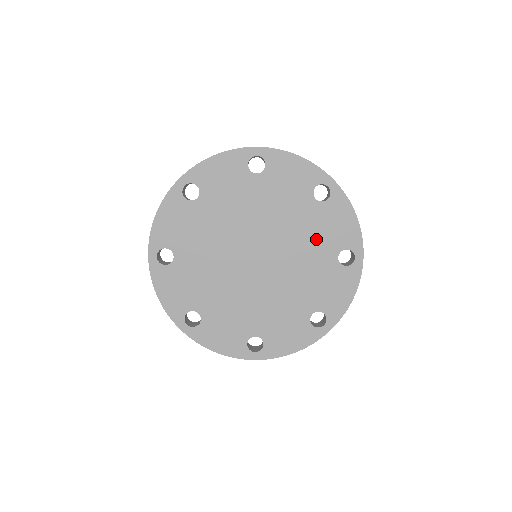
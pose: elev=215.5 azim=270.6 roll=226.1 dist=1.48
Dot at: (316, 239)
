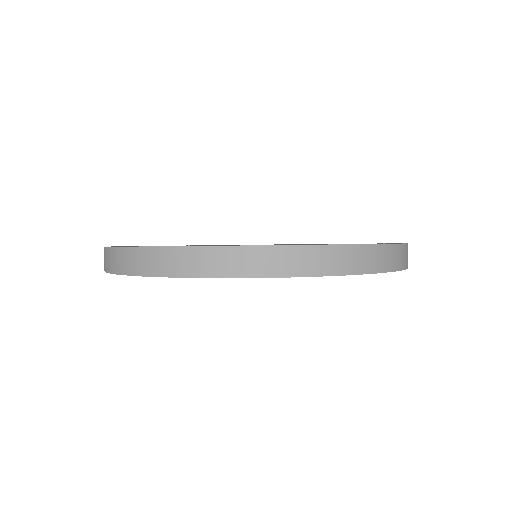
Dot at: occluded
